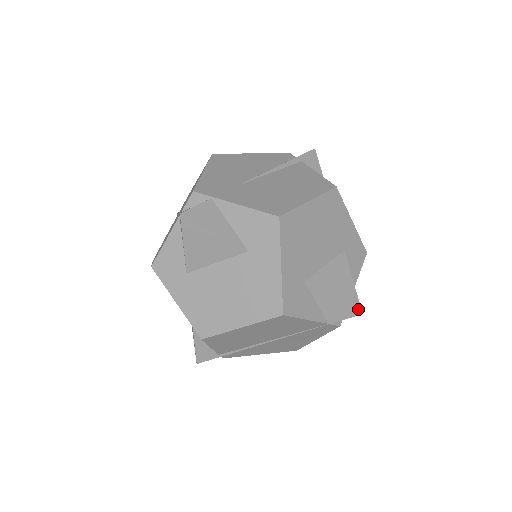
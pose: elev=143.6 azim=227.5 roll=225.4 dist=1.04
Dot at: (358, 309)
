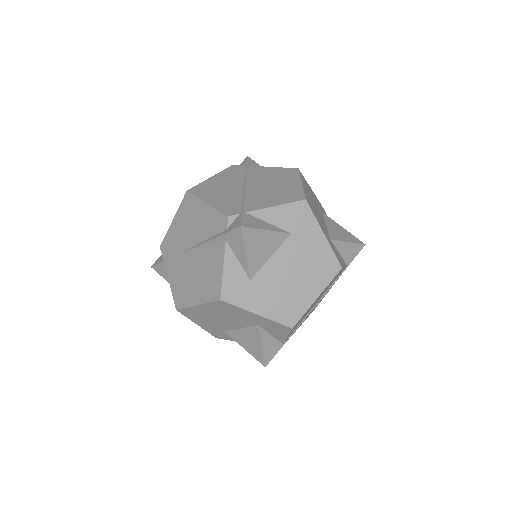
Dot at: (262, 363)
